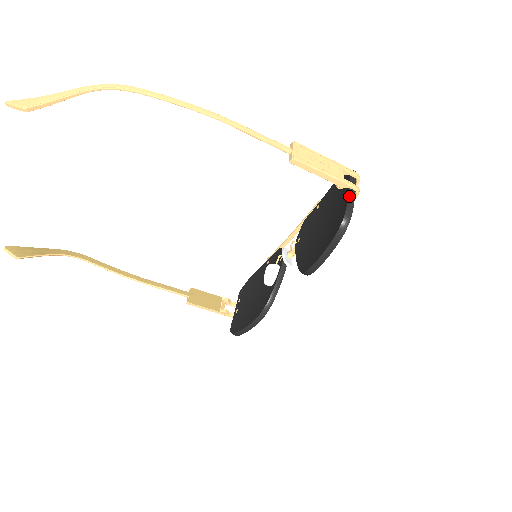
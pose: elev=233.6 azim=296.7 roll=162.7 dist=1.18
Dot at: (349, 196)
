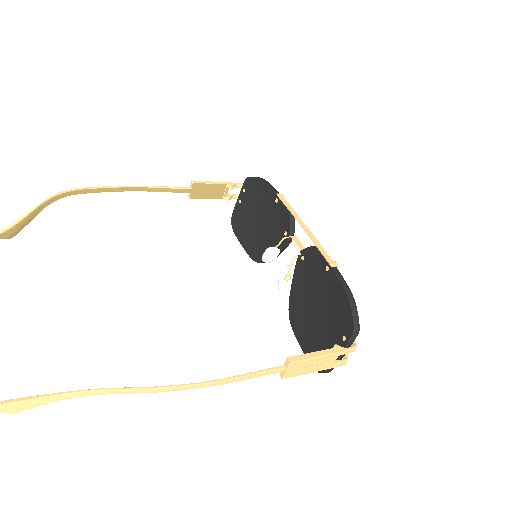
Dot at: occluded
